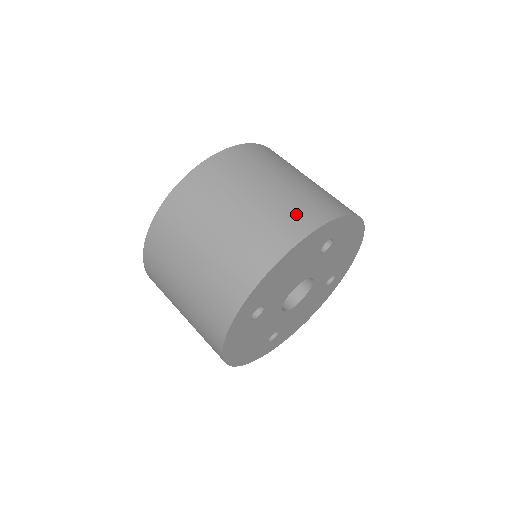
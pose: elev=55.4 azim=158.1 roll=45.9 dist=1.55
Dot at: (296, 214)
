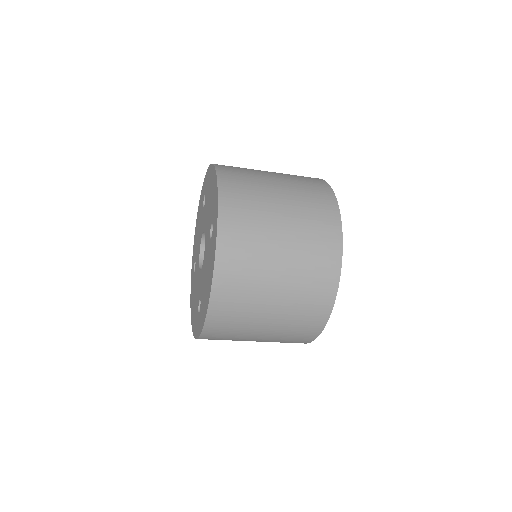
Dot at: occluded
